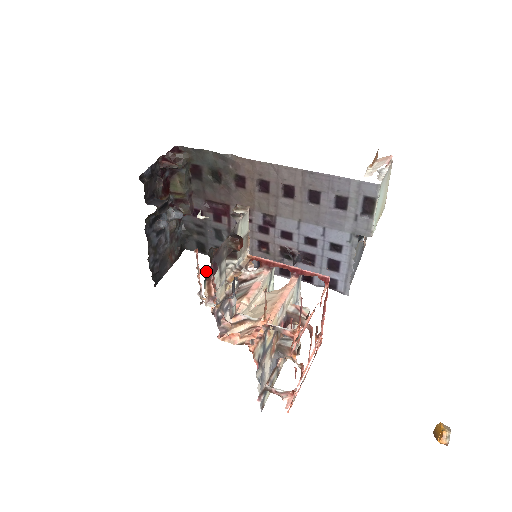
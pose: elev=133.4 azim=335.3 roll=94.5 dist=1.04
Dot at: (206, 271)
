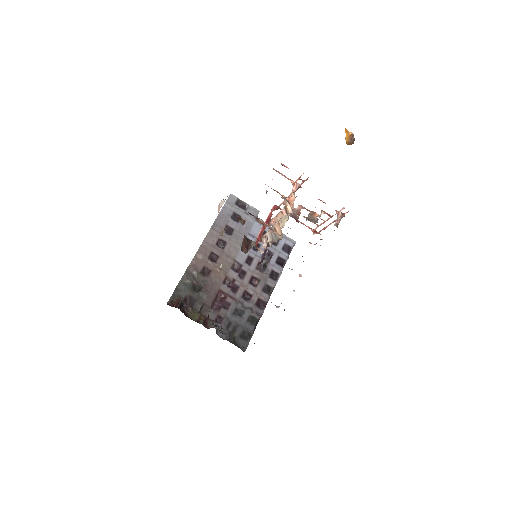
Dot at: occluded
